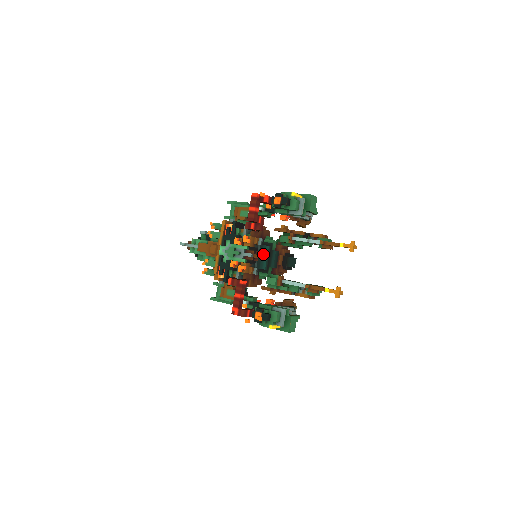
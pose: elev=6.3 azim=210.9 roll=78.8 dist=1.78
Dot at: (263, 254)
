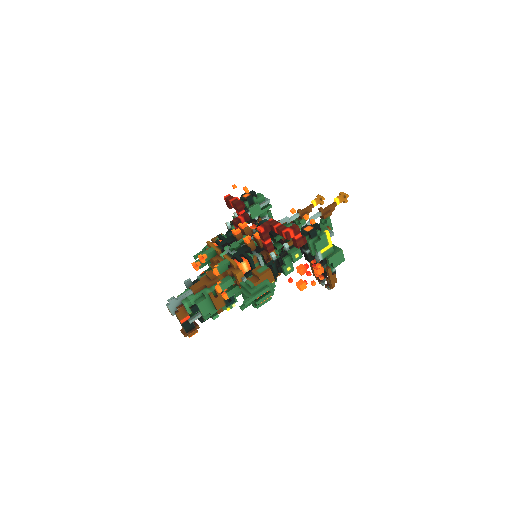
Dot at: occluded
